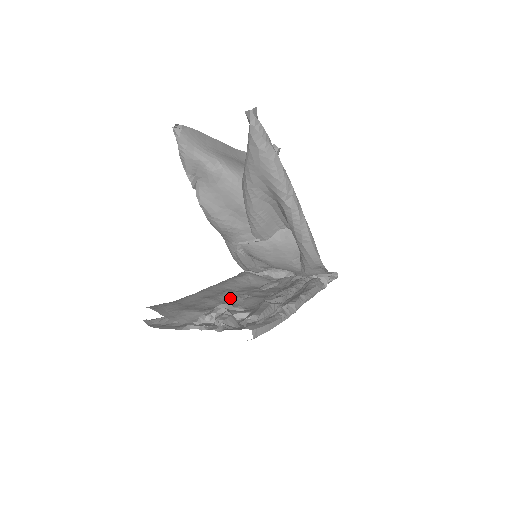
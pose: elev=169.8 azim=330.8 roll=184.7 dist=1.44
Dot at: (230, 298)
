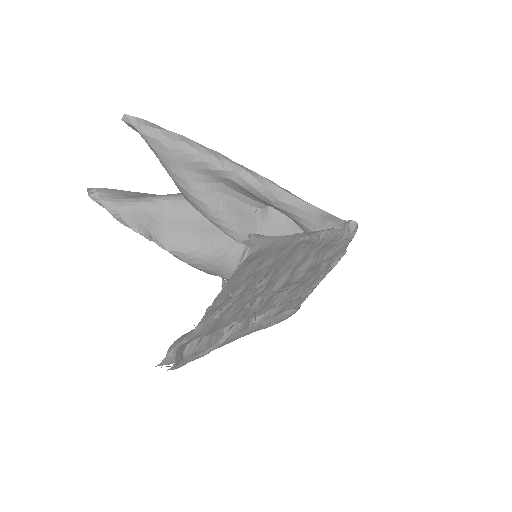
Dot at: occluded
